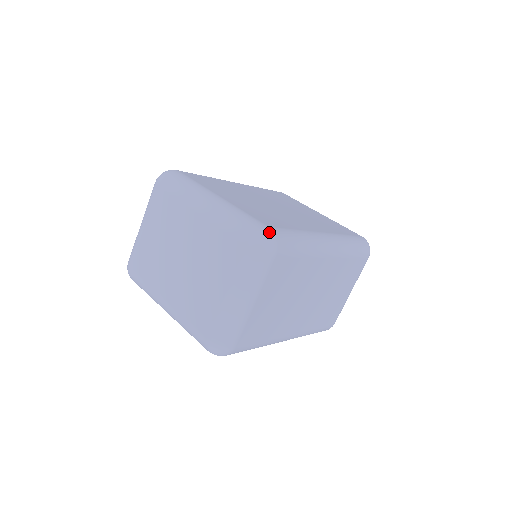
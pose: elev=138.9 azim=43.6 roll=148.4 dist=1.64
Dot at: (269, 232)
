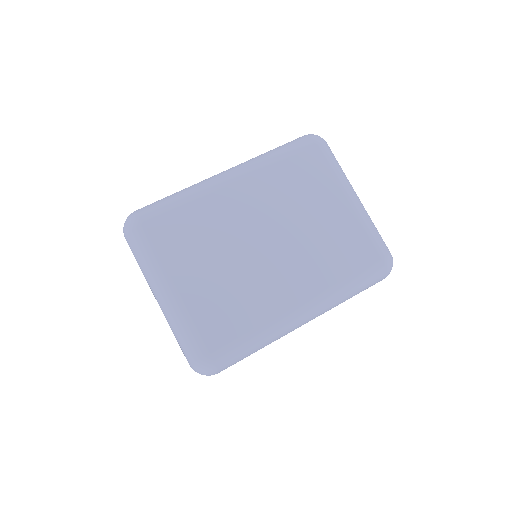
Dot at: (207, 364)
